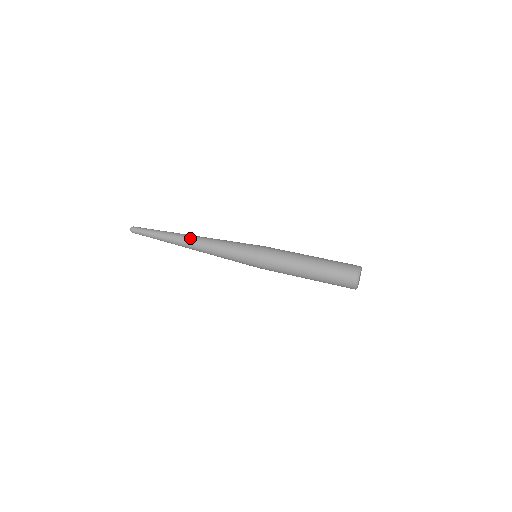
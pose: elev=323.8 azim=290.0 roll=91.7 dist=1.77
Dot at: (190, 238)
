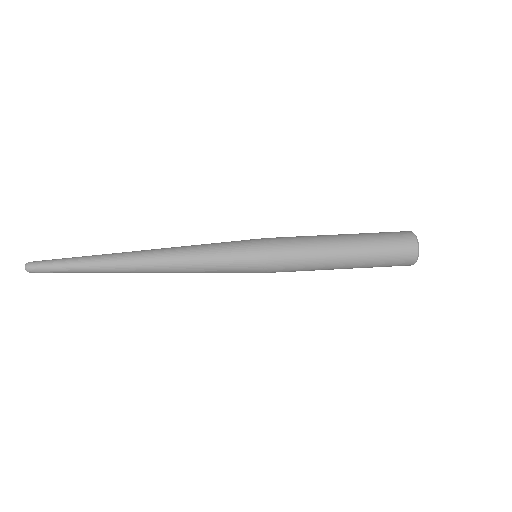
Dot at: (142, 256)
